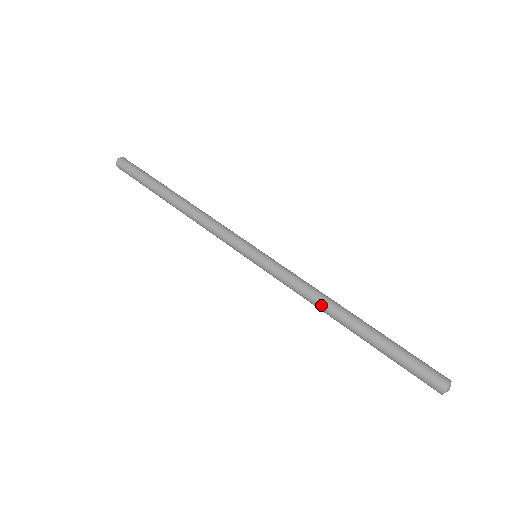
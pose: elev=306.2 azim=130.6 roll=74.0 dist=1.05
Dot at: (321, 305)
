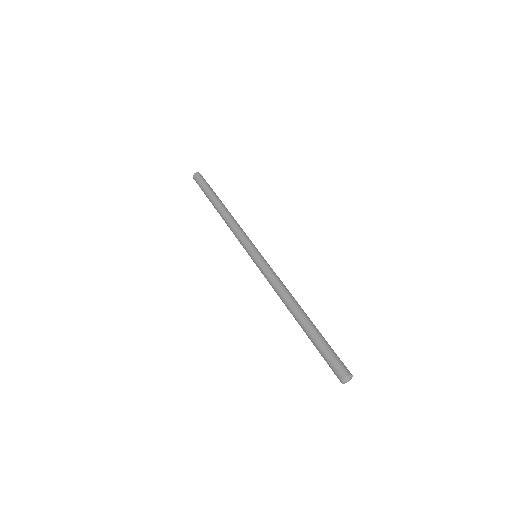
Dot at: (282, 301)
